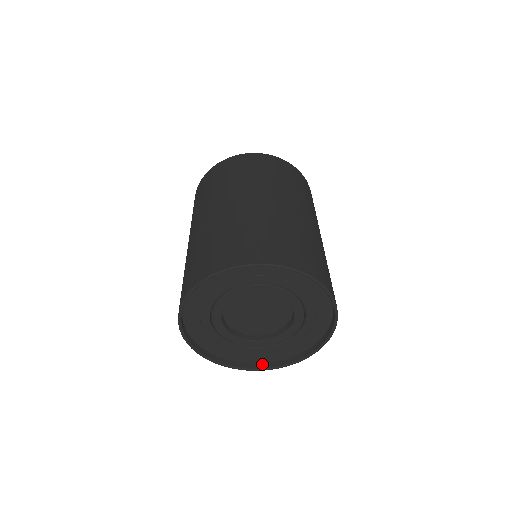
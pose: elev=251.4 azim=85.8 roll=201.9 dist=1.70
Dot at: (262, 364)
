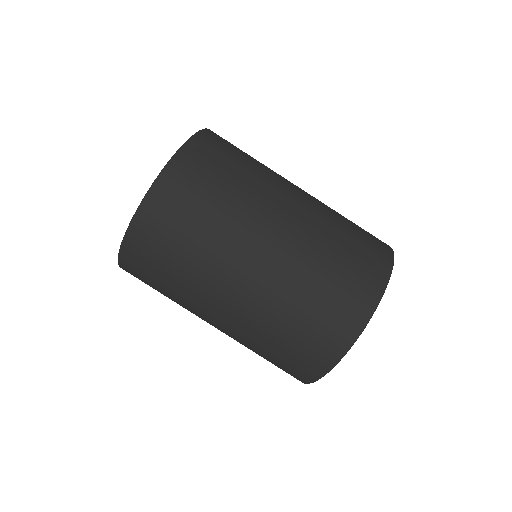
Dot at: occluded
